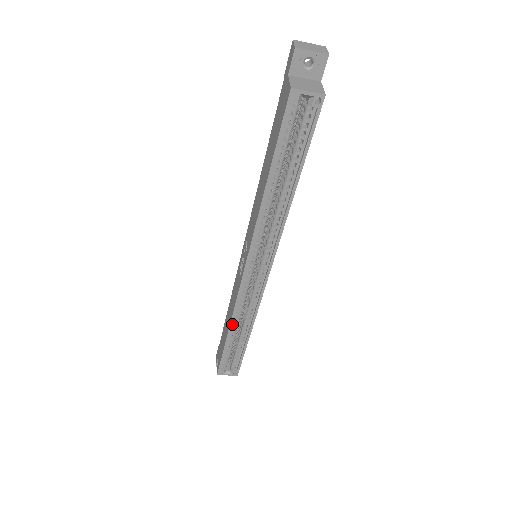
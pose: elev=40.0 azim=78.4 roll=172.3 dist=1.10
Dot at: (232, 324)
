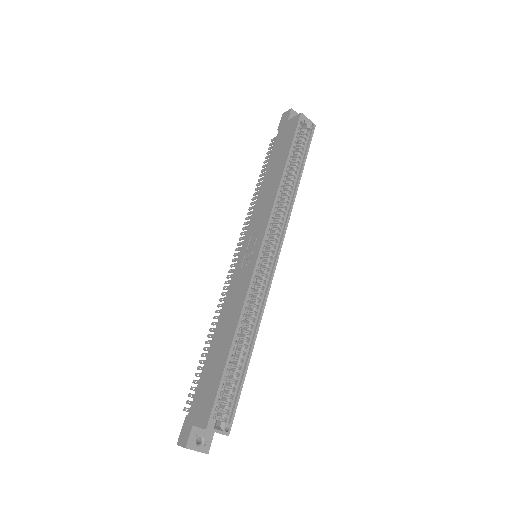
Dot at: (240, 323)
